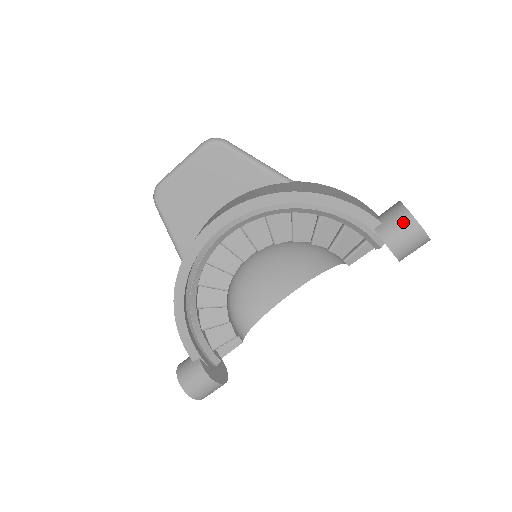
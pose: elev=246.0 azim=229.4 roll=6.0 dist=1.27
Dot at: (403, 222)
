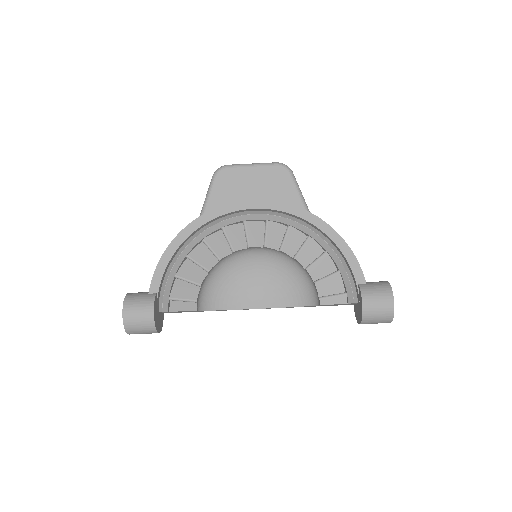
Dot at: (383, 290)
